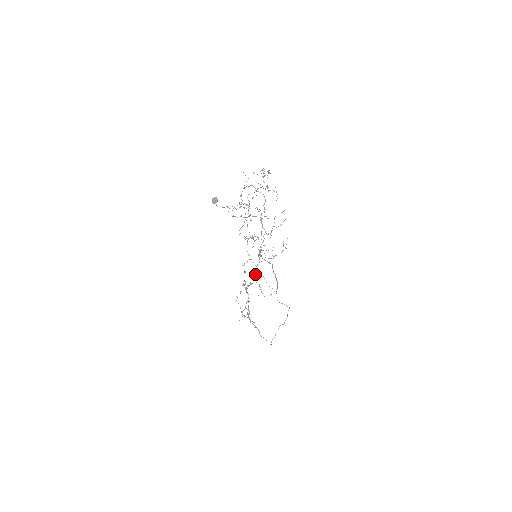
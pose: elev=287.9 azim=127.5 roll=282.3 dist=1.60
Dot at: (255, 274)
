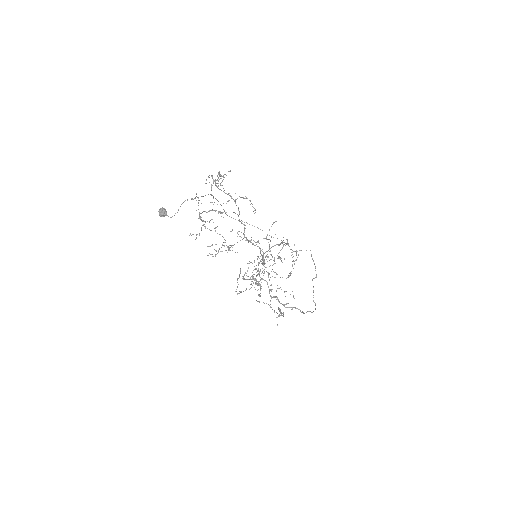
Dot at: (270, 285)
